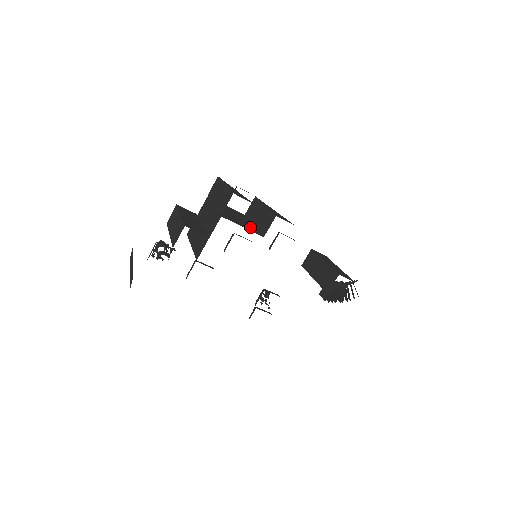
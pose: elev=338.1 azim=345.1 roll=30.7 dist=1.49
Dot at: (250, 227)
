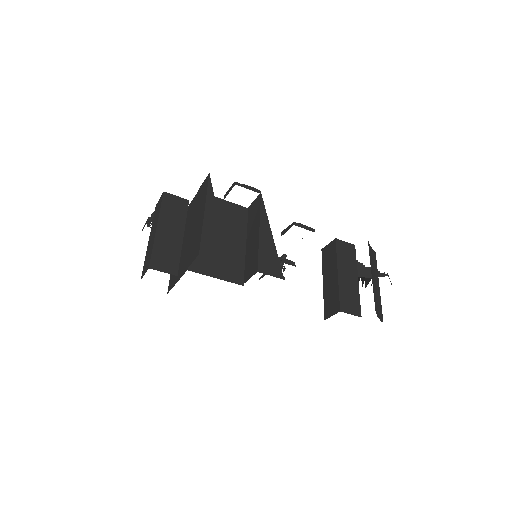
Dot at: (232, 263)
